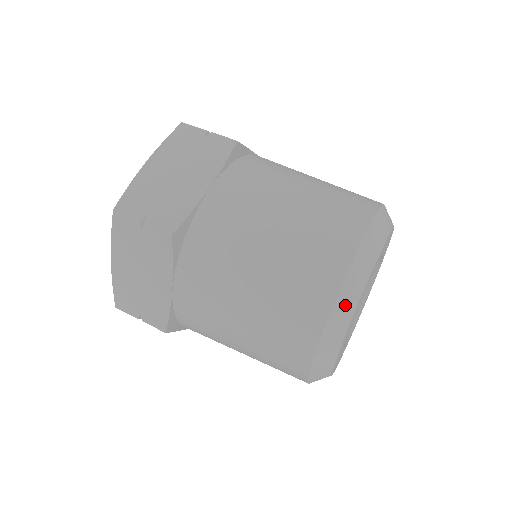
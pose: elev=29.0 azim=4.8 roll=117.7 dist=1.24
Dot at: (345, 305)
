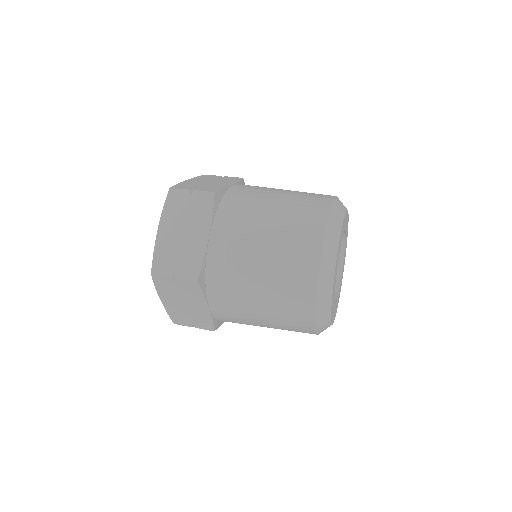
Dot at: (324, 291)
